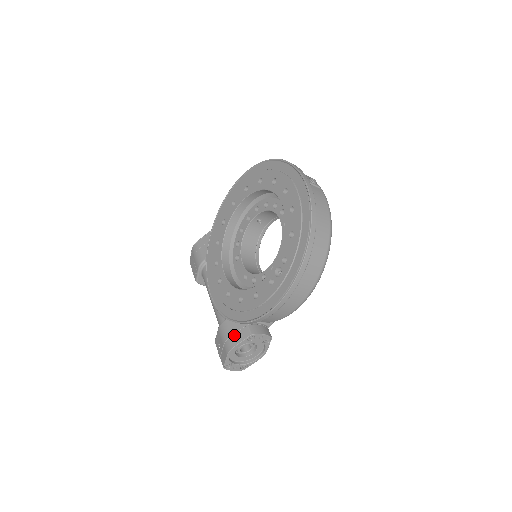
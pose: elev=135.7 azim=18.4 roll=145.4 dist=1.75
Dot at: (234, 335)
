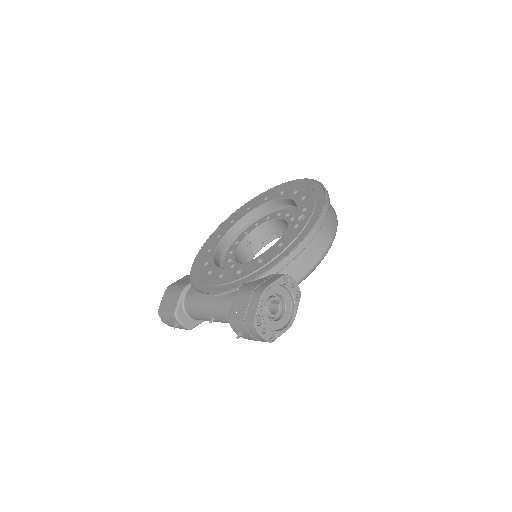
Dot at: (263, 282)
